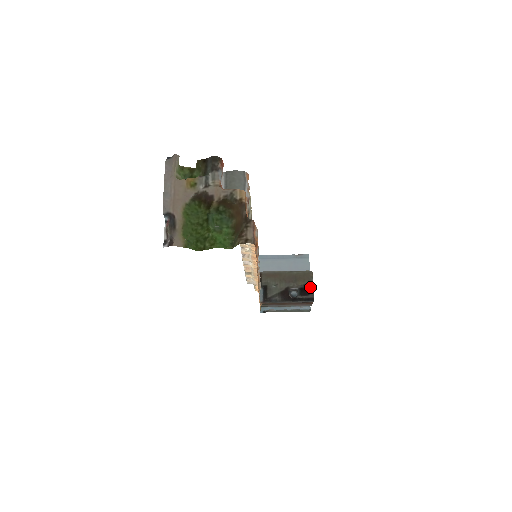
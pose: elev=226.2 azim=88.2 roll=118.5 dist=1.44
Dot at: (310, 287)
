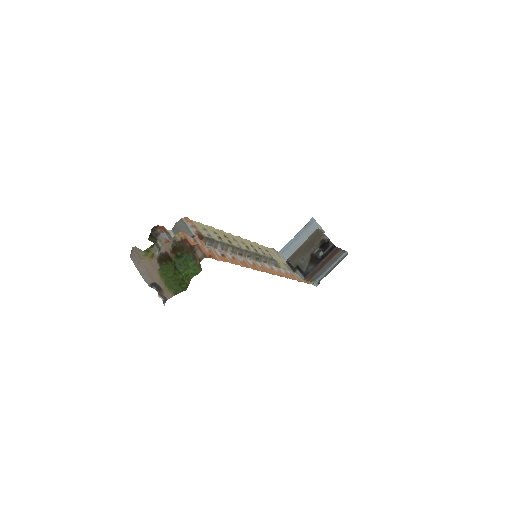
Dot at: (326, 240)
